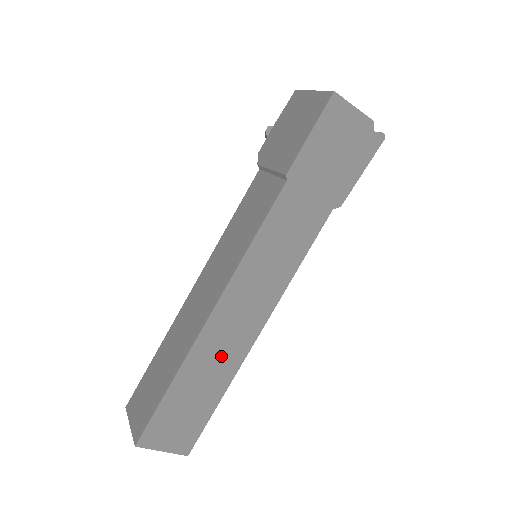
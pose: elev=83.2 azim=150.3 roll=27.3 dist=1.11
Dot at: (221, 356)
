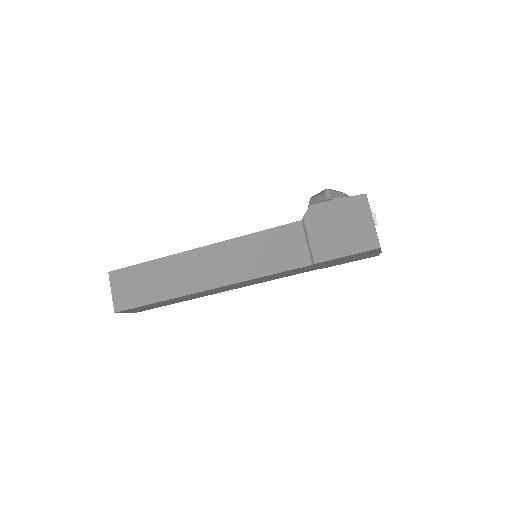
Dot at: (196, 296)
